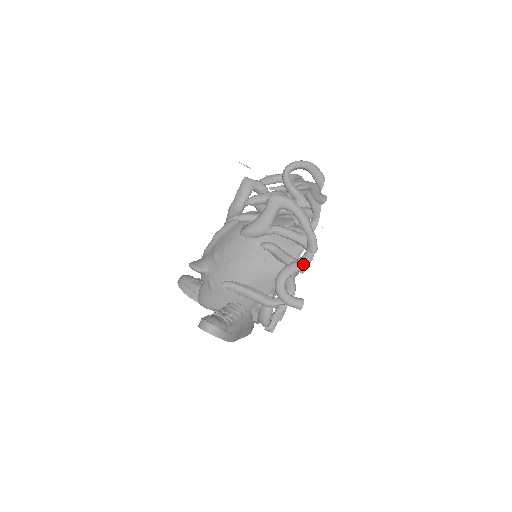
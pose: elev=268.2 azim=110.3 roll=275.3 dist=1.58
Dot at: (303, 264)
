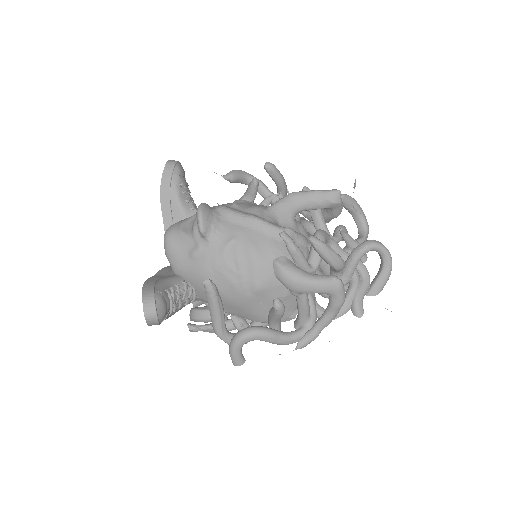
Dot at: (280, 343)
